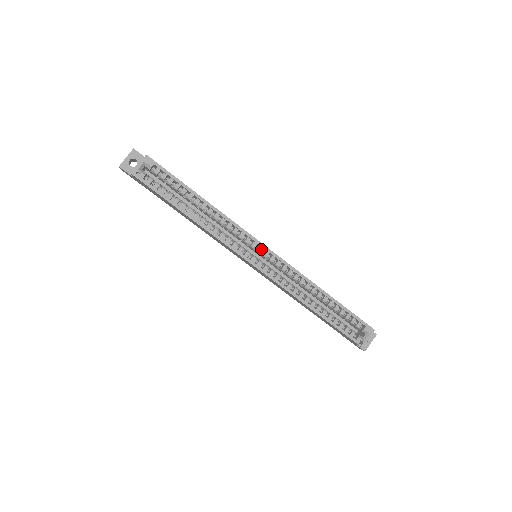
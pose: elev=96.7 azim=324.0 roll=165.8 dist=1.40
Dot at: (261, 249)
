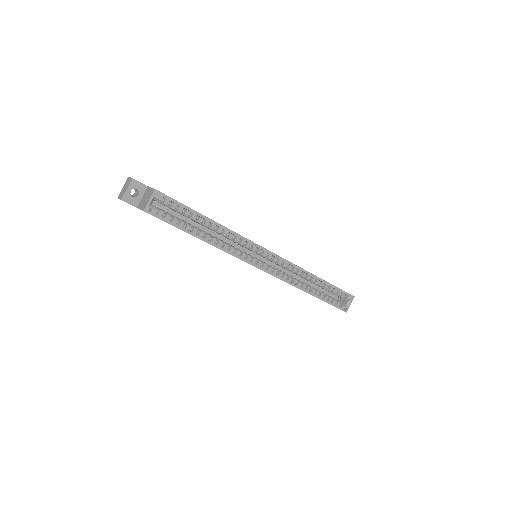
Dot at: (265, 253)
